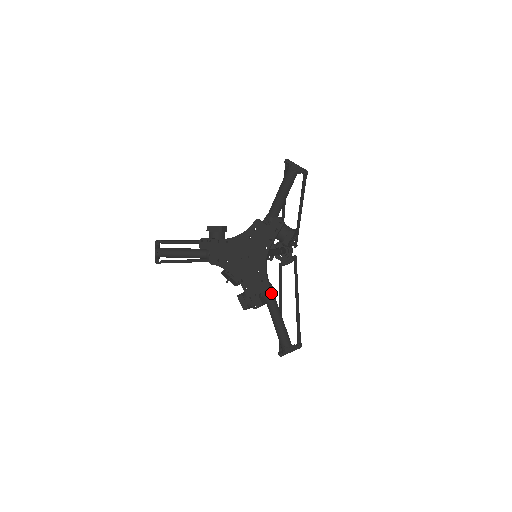
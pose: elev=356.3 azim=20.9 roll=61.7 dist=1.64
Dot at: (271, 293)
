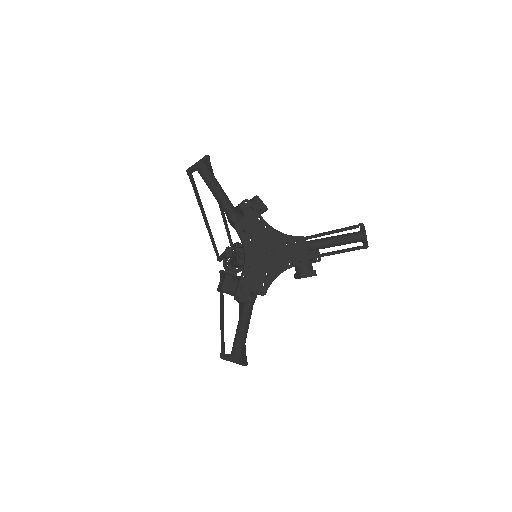
Dot at: occluded
